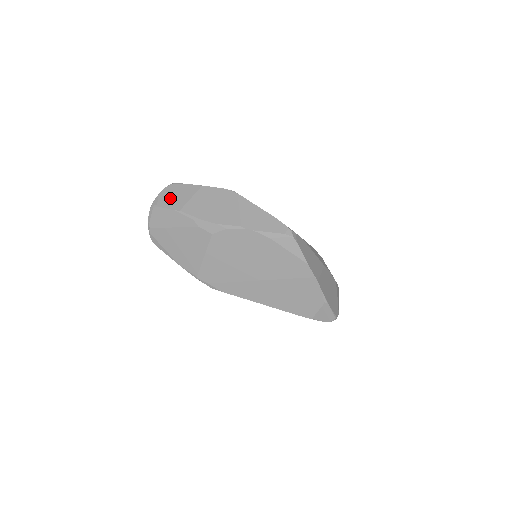
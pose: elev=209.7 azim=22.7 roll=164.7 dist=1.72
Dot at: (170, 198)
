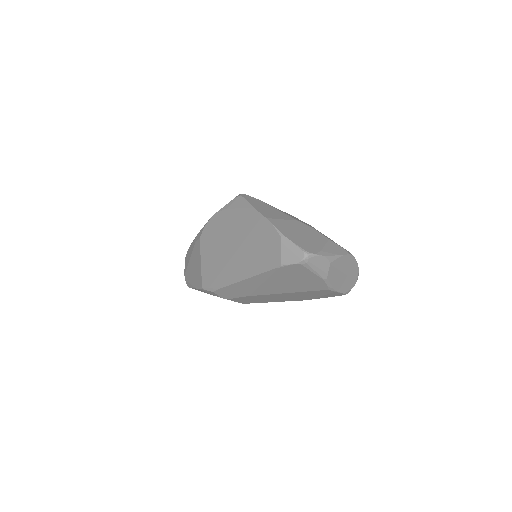
Dot at: occluded
